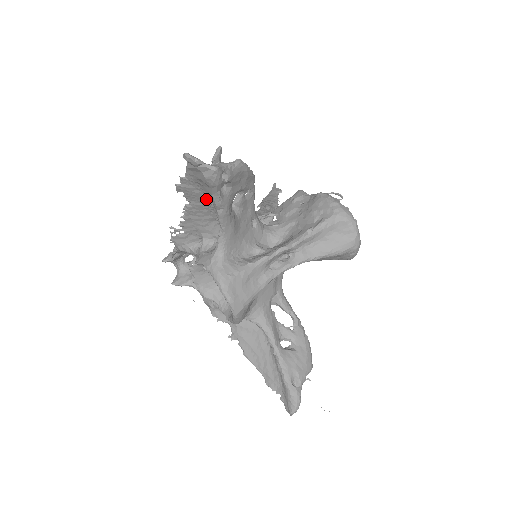
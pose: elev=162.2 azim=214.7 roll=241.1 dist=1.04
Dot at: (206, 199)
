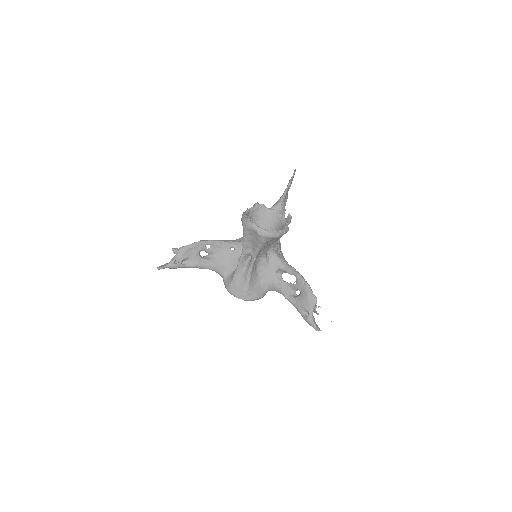
Dot at: occluded
